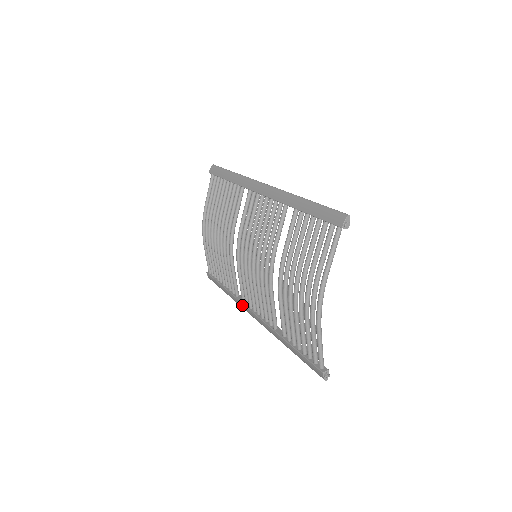
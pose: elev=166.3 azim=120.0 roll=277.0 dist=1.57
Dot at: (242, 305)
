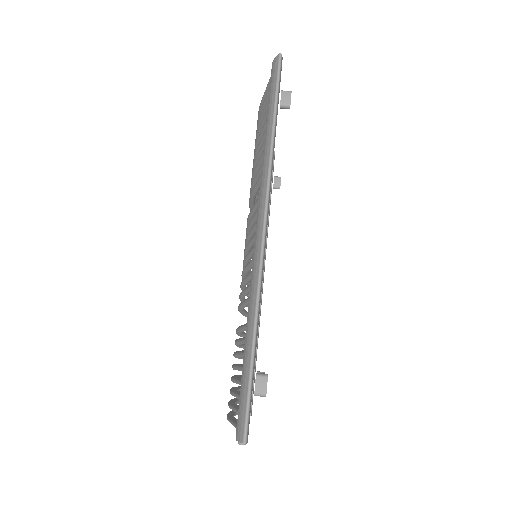
Dot at: occluded
